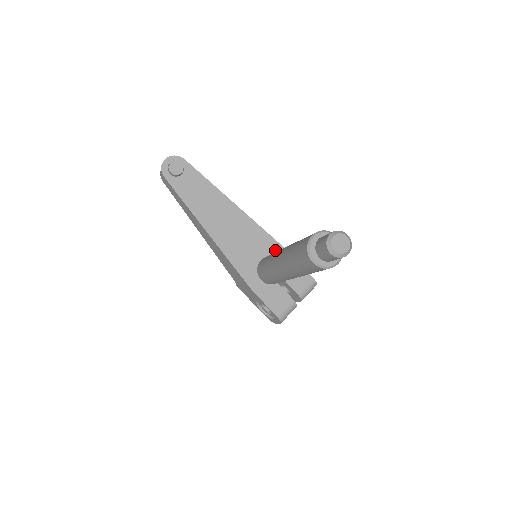
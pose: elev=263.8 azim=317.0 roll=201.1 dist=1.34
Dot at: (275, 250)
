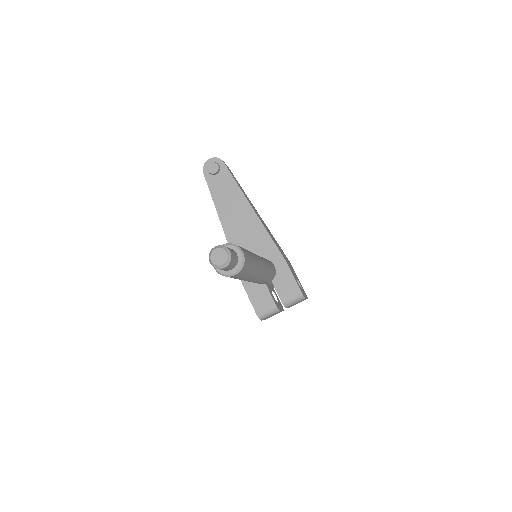
Dot at: (273, 255)
